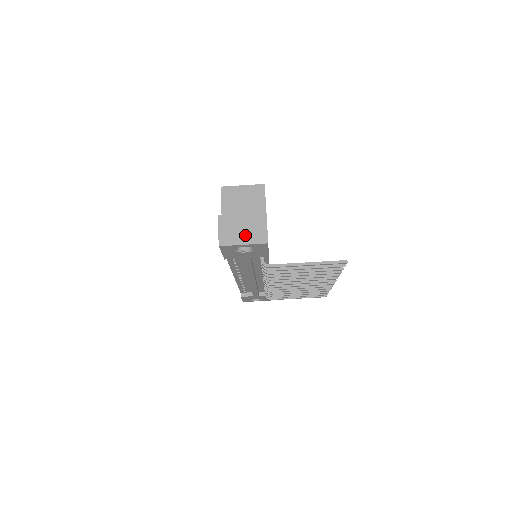
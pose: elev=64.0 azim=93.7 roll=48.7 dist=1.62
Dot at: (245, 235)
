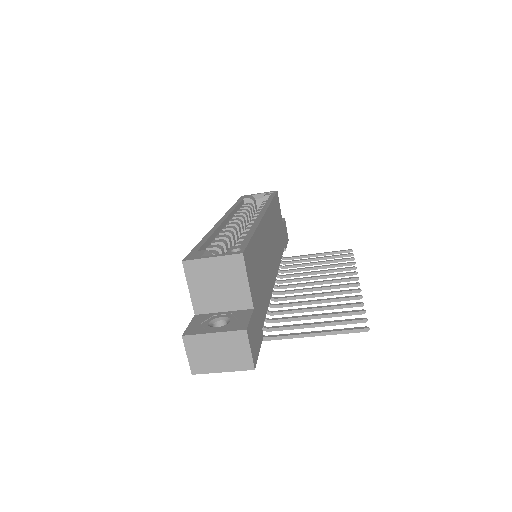
Dot at: (223, 361)
